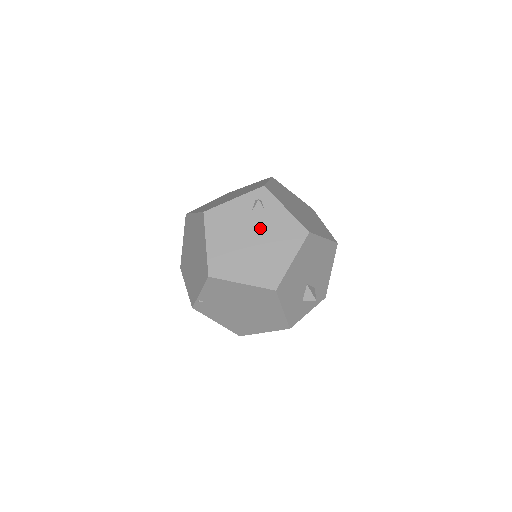
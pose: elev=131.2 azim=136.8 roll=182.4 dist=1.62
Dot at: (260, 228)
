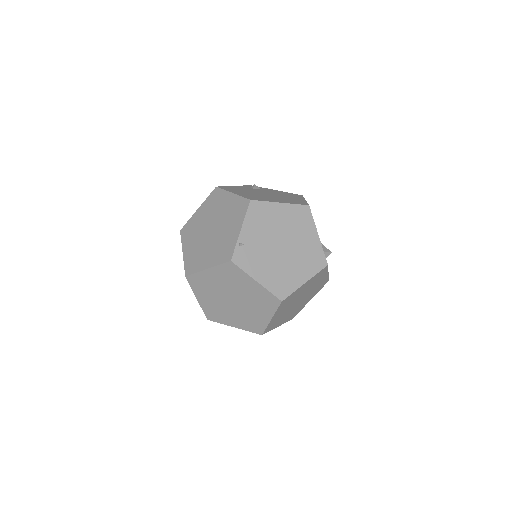
Dot at: (267, 192)
